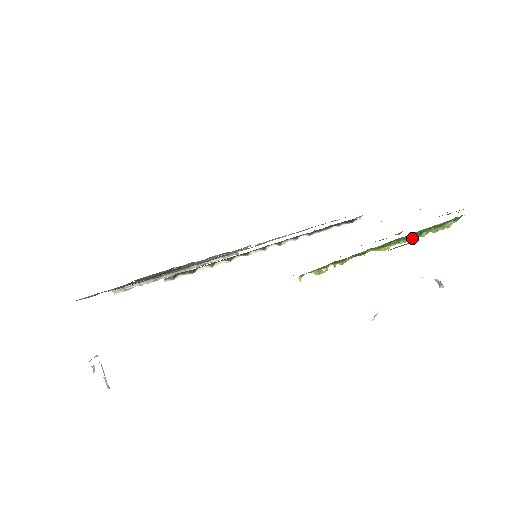
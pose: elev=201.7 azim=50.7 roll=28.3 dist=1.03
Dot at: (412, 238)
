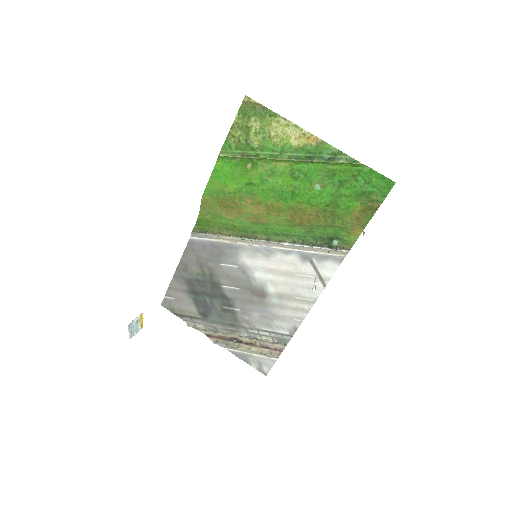
Dot at: (303, 160)
